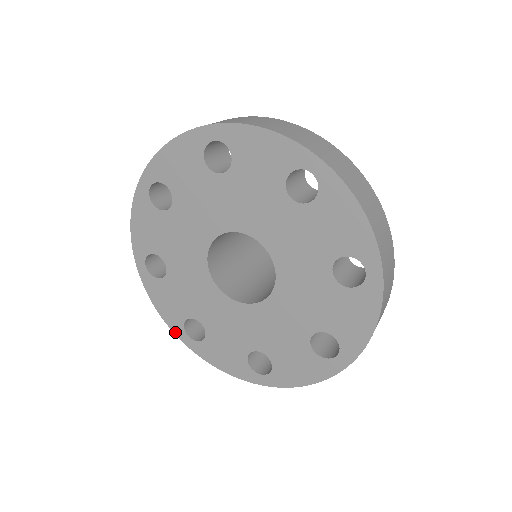
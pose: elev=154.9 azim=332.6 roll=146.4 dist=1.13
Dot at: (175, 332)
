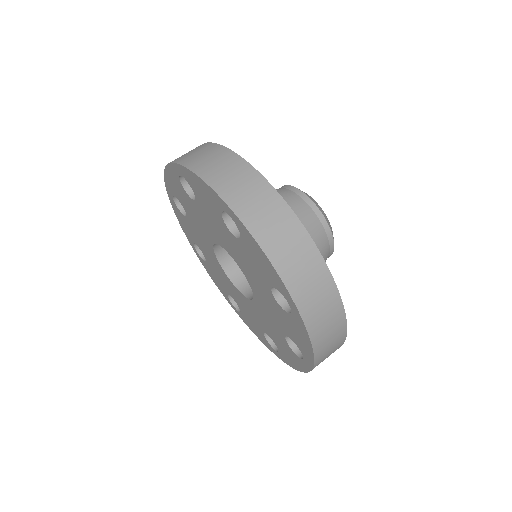
Dot at: (227, 300)
